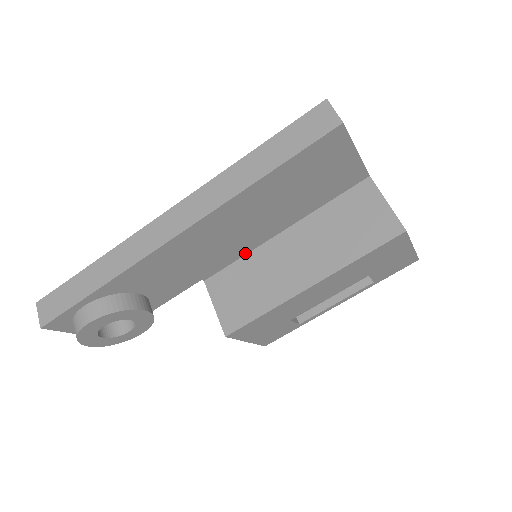
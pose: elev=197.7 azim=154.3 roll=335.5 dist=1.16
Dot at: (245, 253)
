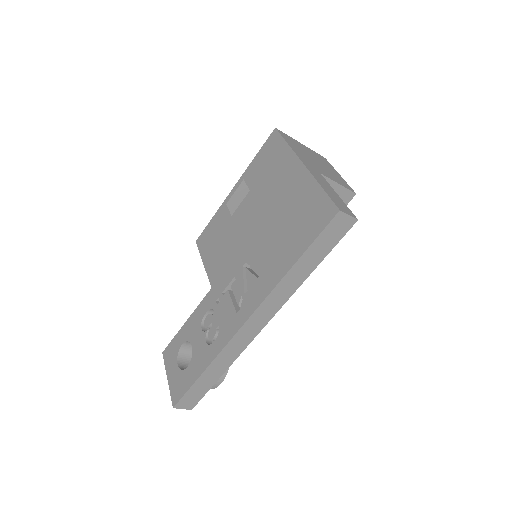
Dot at: occluded
